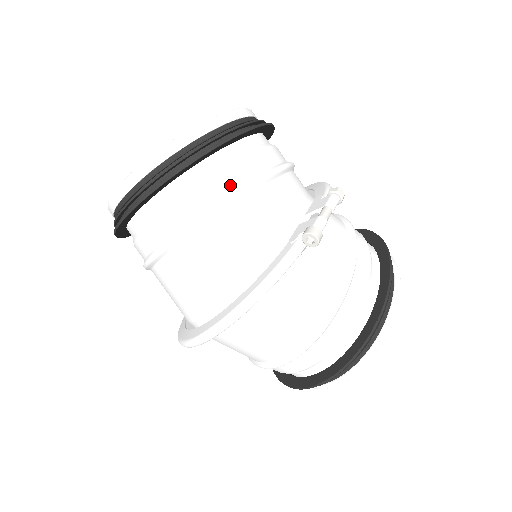
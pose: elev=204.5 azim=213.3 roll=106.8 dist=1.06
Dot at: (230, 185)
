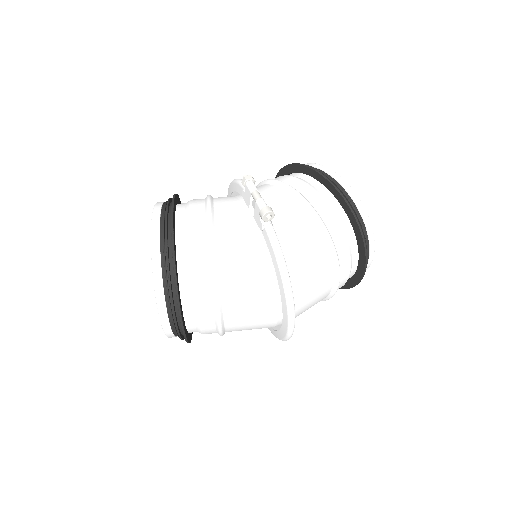
Dot at: (202, 247)
